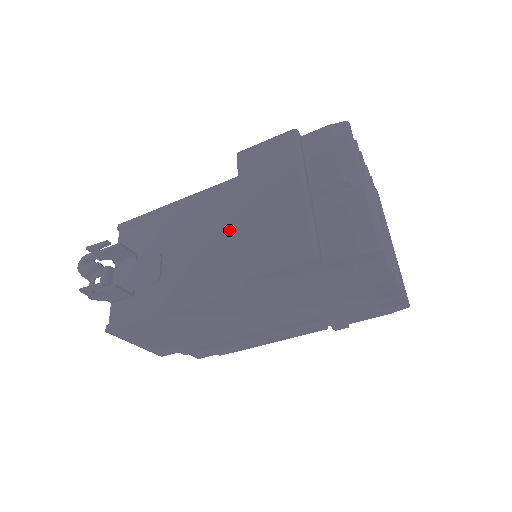
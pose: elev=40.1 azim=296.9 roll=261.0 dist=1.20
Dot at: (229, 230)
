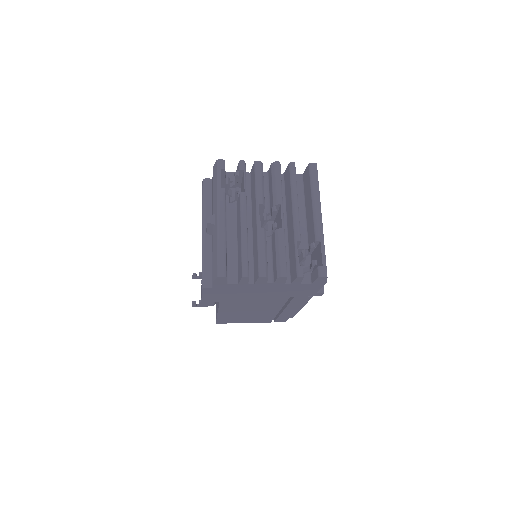
Dot at: occluded
